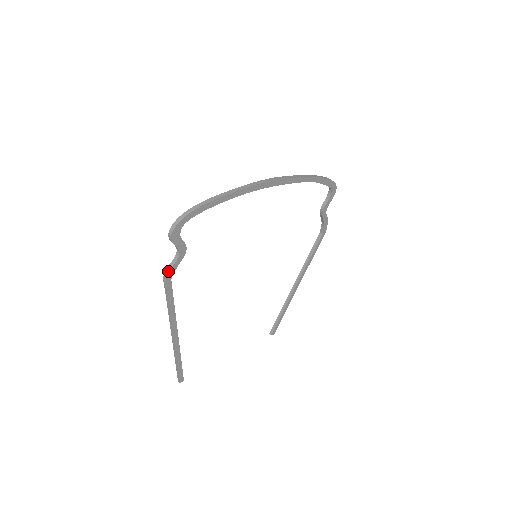
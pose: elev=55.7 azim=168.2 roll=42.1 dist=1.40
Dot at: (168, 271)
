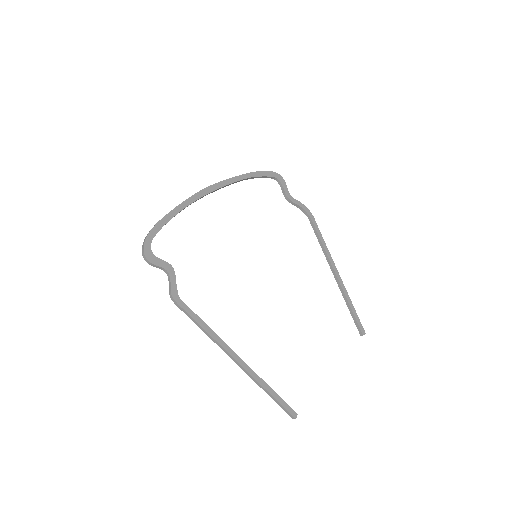
Dot at: (170, 292)
